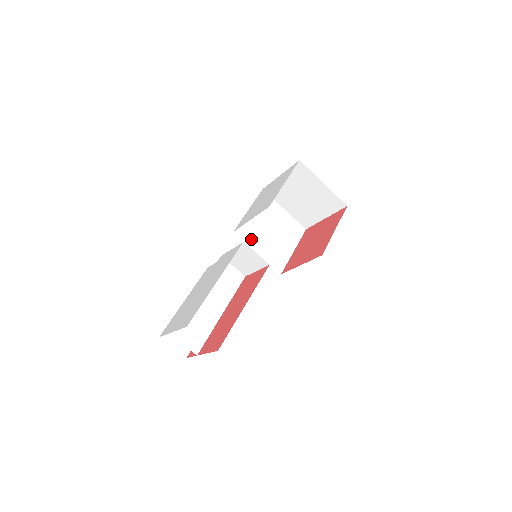
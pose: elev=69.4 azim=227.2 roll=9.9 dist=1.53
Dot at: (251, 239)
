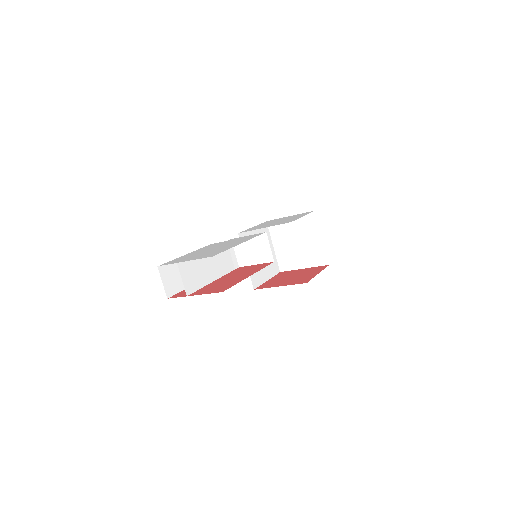
Dot at: occluded
